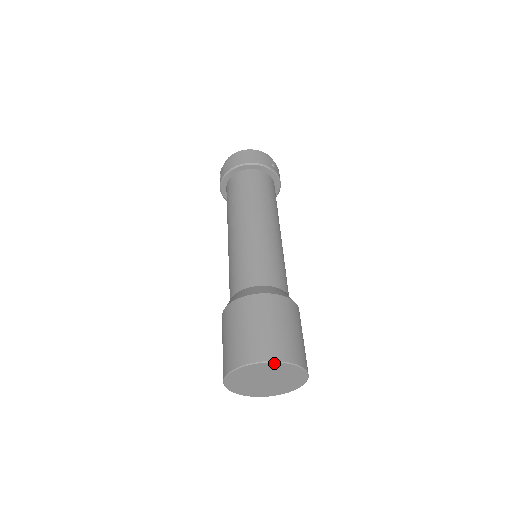
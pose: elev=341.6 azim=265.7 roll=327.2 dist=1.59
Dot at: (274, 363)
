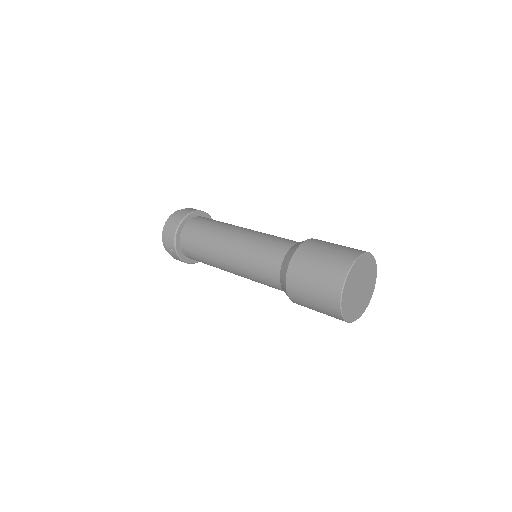
Dot at: (355, 263)
